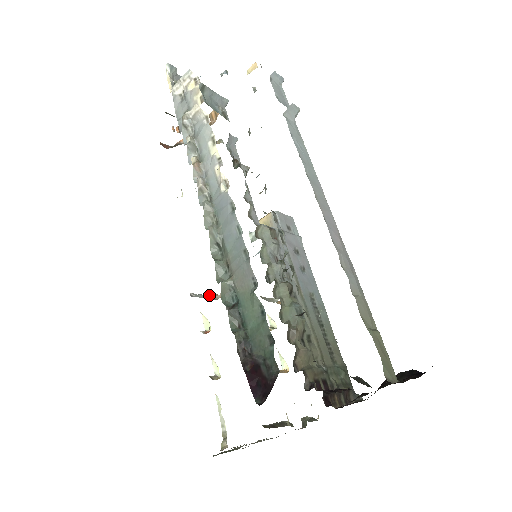
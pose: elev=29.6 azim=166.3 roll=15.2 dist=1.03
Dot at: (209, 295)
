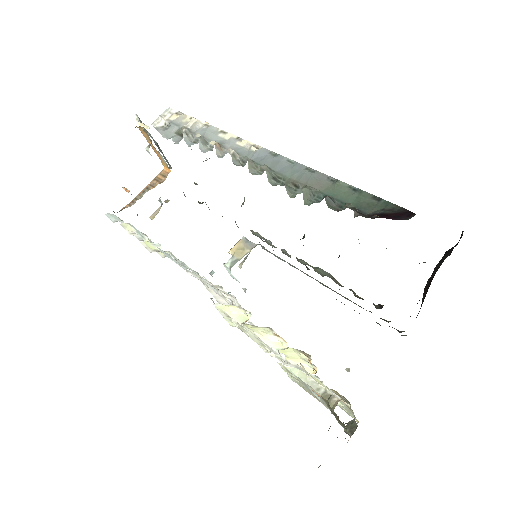
Dot at: occluded
